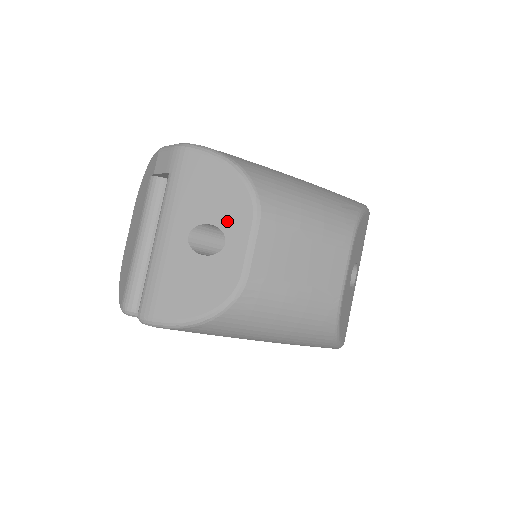
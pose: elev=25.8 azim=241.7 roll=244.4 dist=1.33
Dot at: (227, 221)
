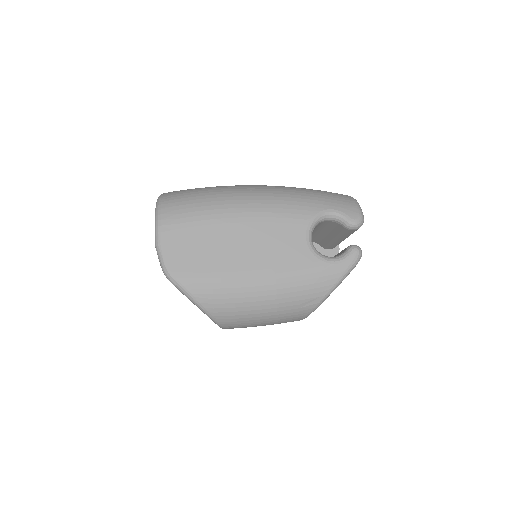
Dot at: occluded
